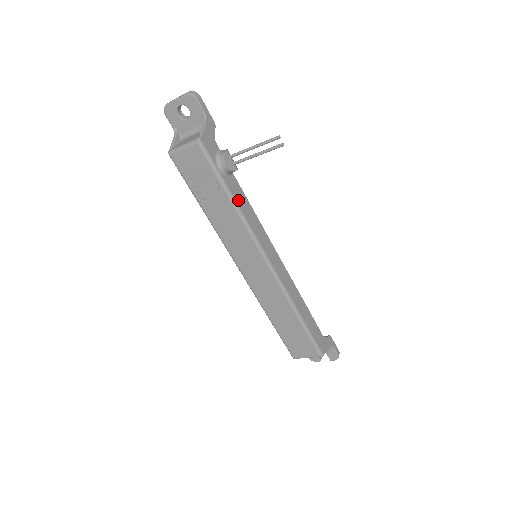
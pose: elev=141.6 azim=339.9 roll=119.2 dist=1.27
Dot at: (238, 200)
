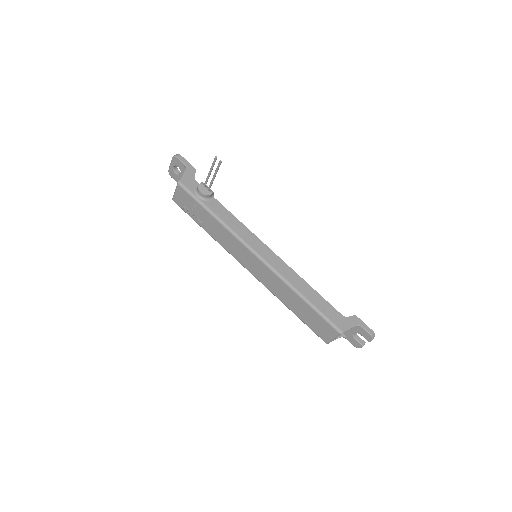
Dot at: (220, 215)
